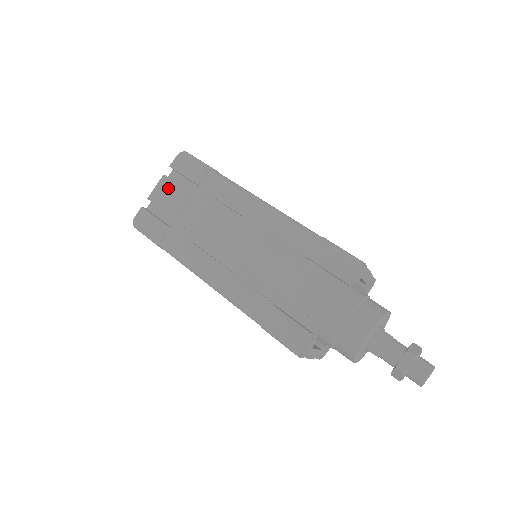
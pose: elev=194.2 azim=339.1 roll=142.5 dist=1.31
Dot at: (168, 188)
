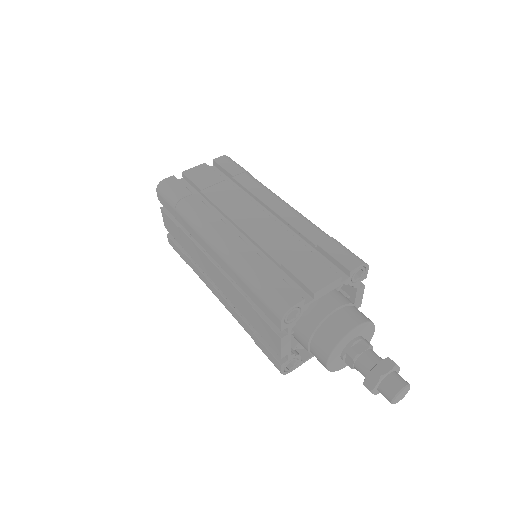
Dot at: (205, 171)
